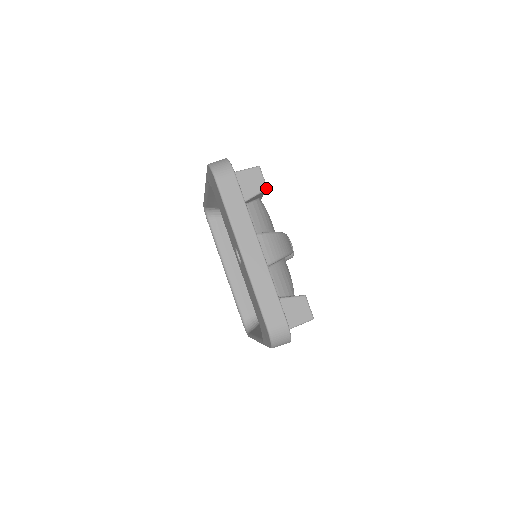
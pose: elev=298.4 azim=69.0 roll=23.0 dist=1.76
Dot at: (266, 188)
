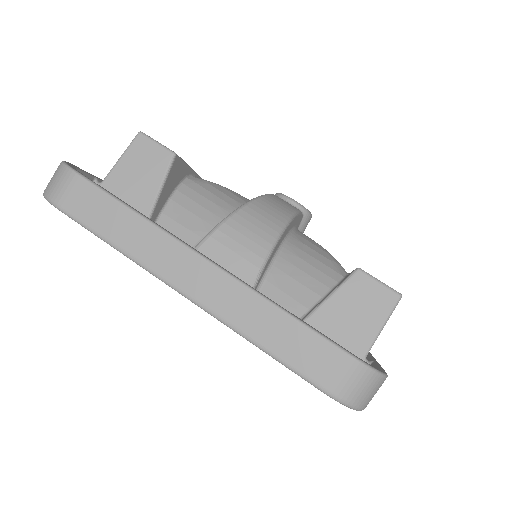
Dot at: (172, 155)
